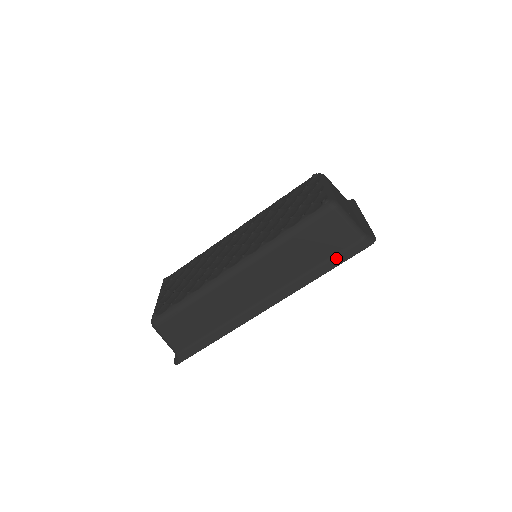
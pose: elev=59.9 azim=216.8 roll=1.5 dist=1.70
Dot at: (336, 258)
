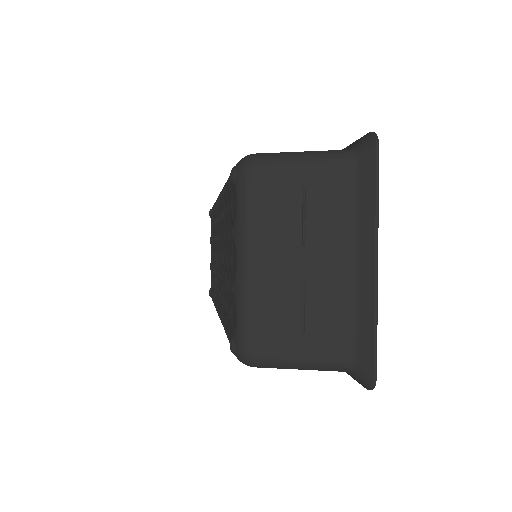
Dot at: occluded
